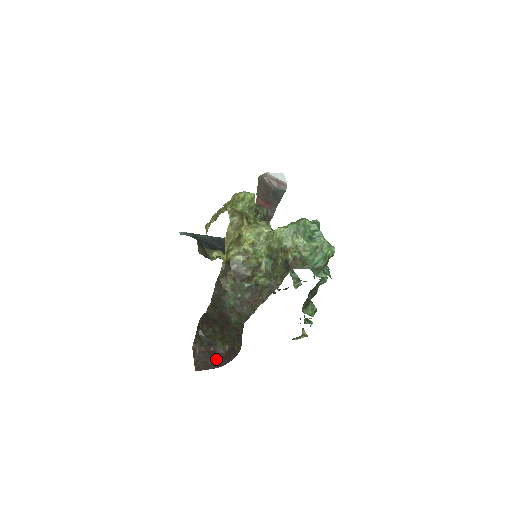
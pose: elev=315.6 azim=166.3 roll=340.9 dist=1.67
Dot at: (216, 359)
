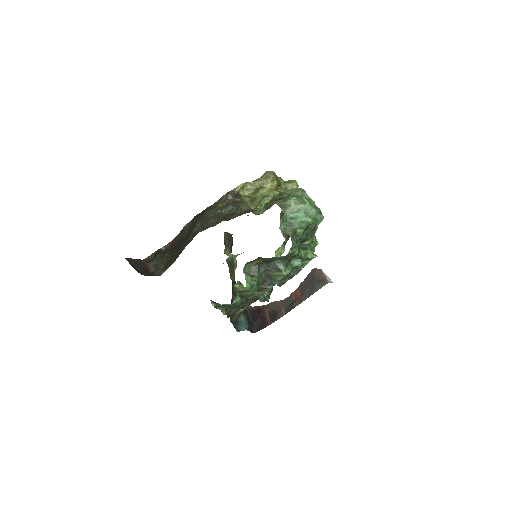
Dot at: (146, 273)
